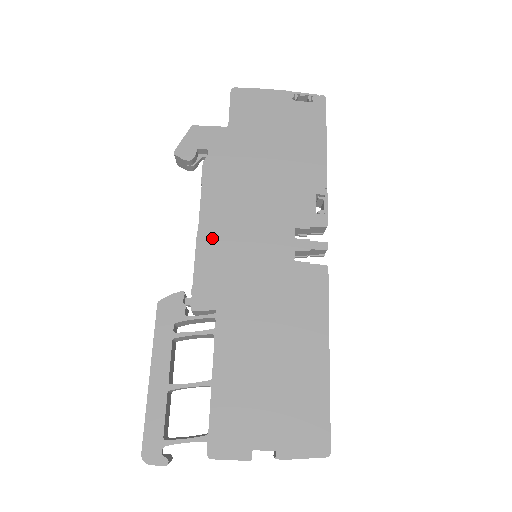
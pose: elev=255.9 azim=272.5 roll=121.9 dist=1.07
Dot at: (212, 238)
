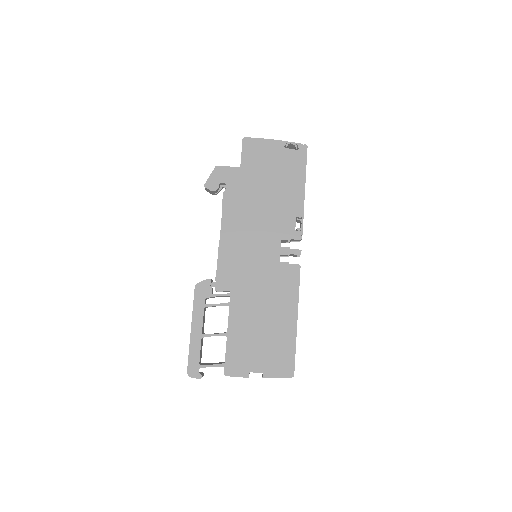
Dot at: (228, 245)
